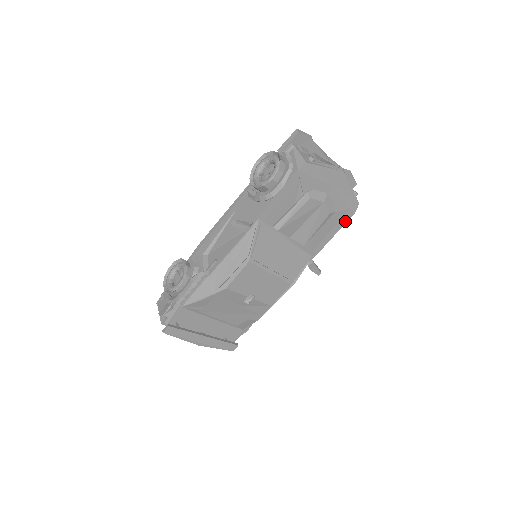
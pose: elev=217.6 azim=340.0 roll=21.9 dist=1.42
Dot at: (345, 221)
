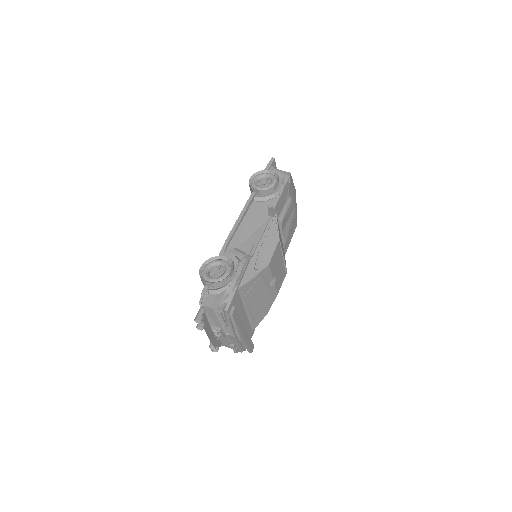
Dot at: (294, 230)
